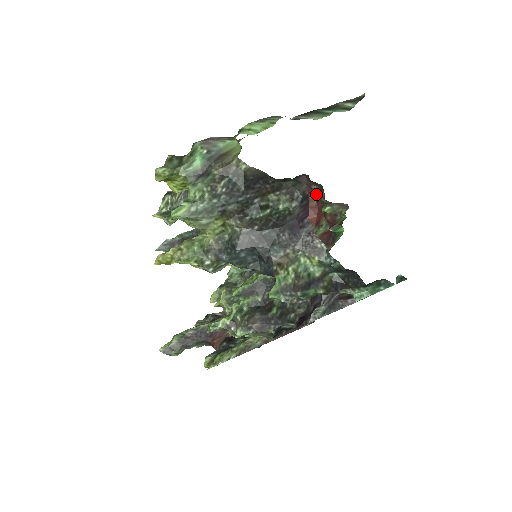
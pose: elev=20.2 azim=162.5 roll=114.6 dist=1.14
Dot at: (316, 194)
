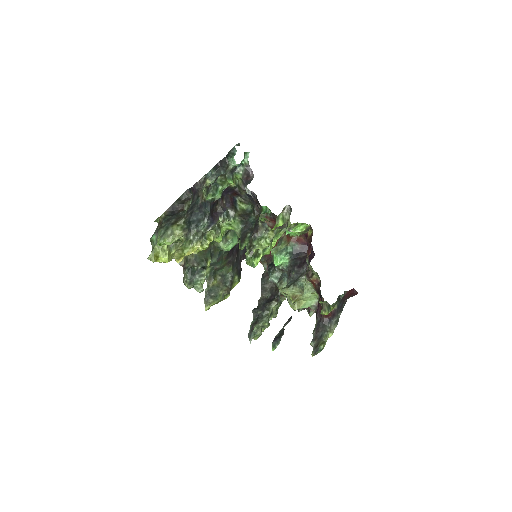
Dot at: occluded
